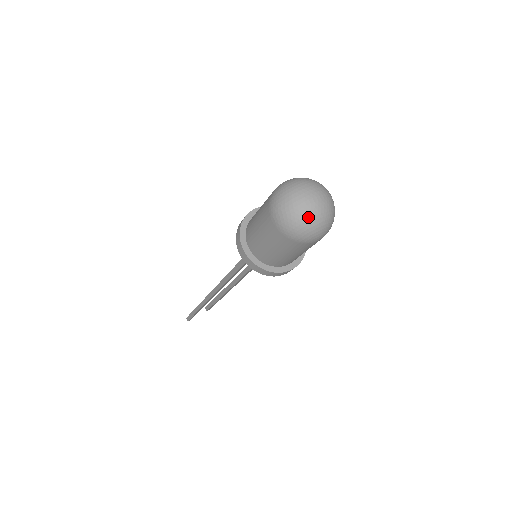
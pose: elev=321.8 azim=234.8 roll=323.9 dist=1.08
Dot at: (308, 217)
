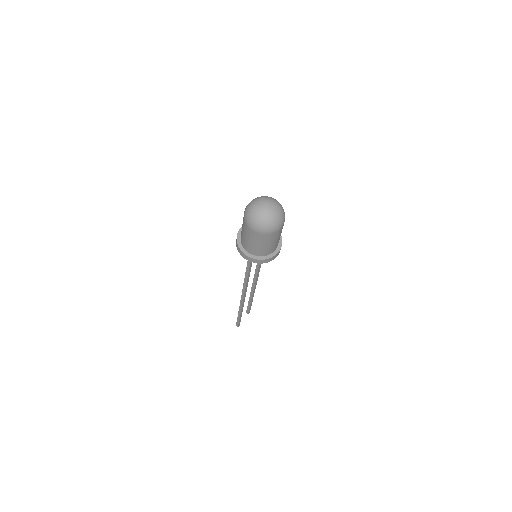
Dot at: (267, 218)
